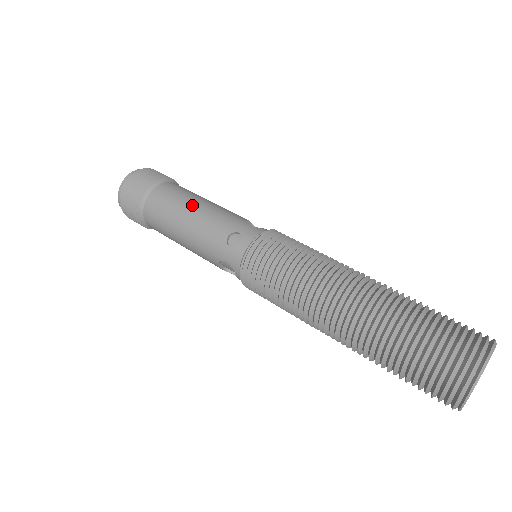
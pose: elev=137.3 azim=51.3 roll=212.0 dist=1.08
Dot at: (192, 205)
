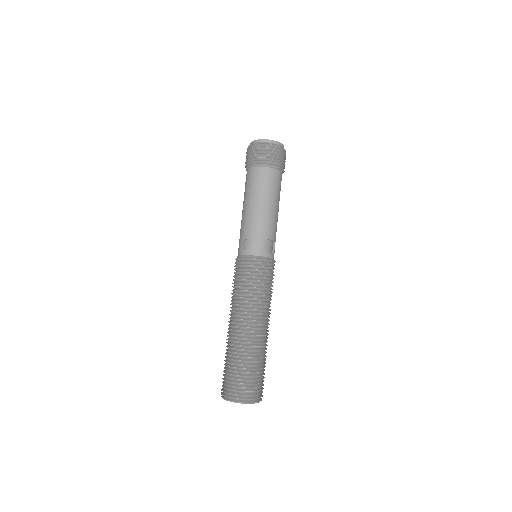
Dot at: (258, 201)
